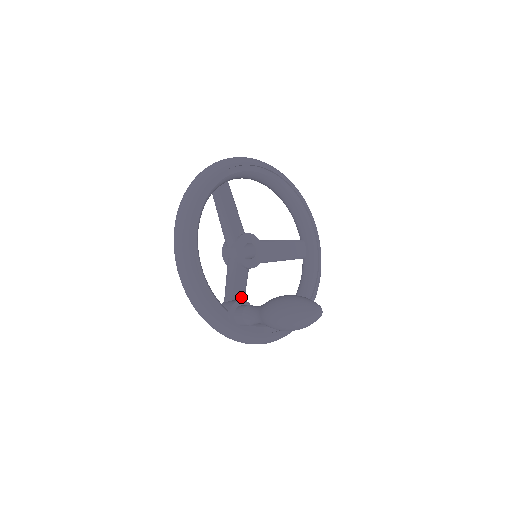
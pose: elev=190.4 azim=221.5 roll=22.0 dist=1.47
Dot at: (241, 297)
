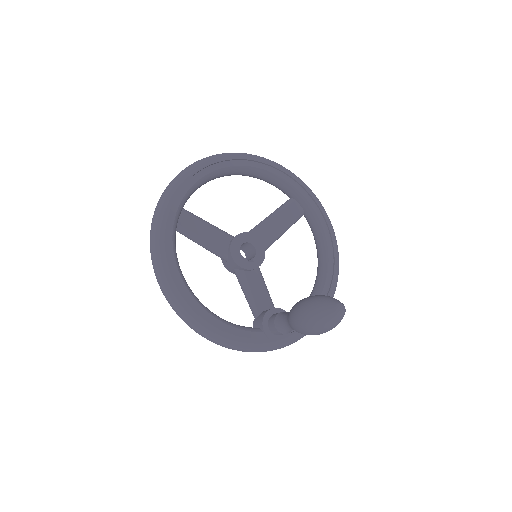
Dot at: (267, 302)
